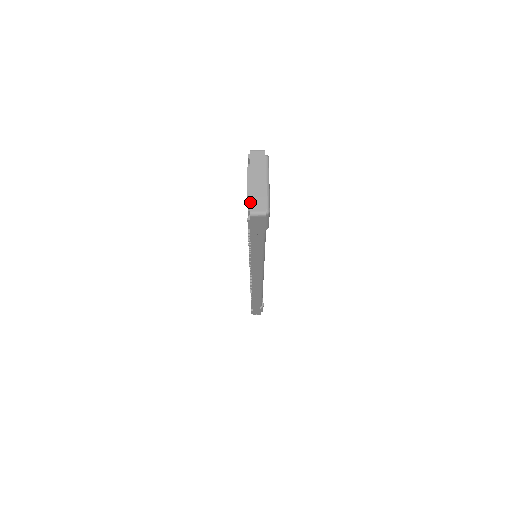
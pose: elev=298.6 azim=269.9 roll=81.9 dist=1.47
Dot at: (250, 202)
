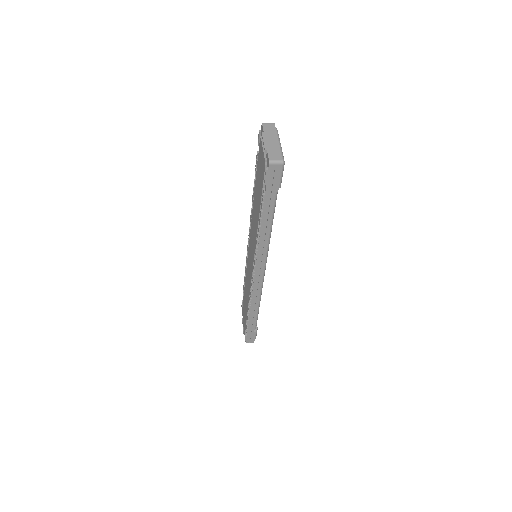
Dot at: (268, 154)
